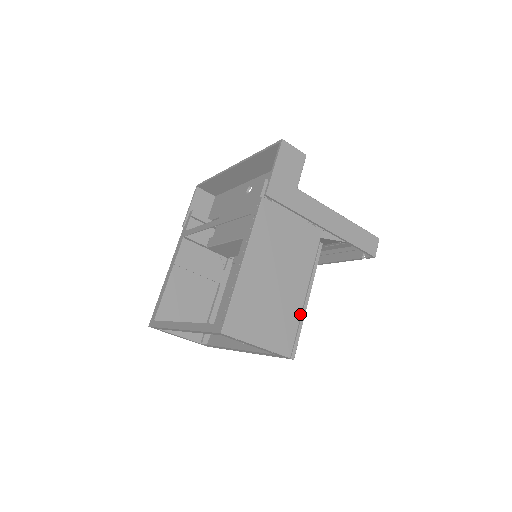
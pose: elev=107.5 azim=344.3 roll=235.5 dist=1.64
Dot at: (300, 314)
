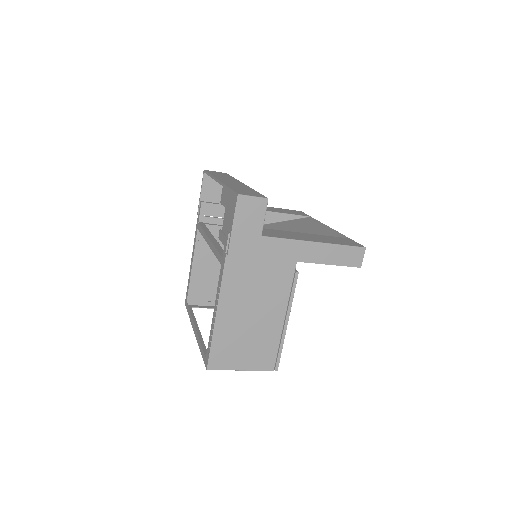
Dot at: (280, 337)
